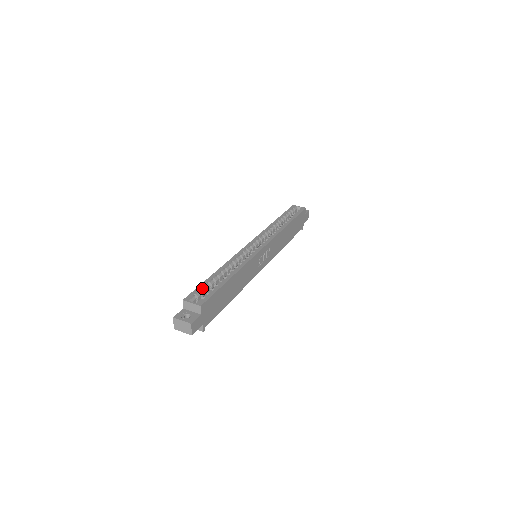
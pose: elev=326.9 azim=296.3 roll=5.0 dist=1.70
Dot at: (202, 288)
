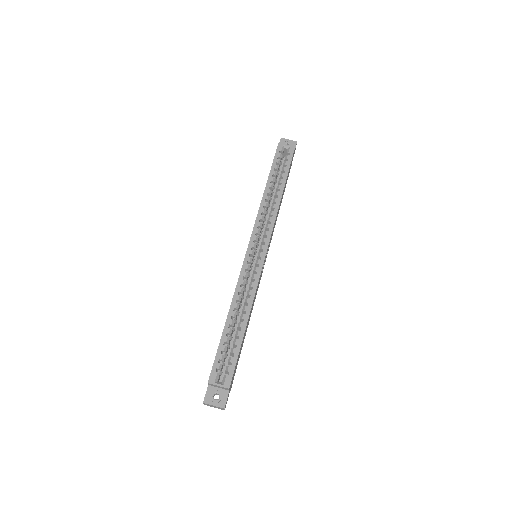
Dot at: (221, 356)
